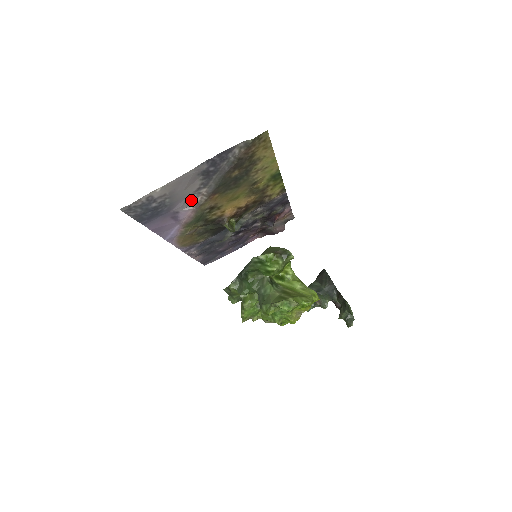
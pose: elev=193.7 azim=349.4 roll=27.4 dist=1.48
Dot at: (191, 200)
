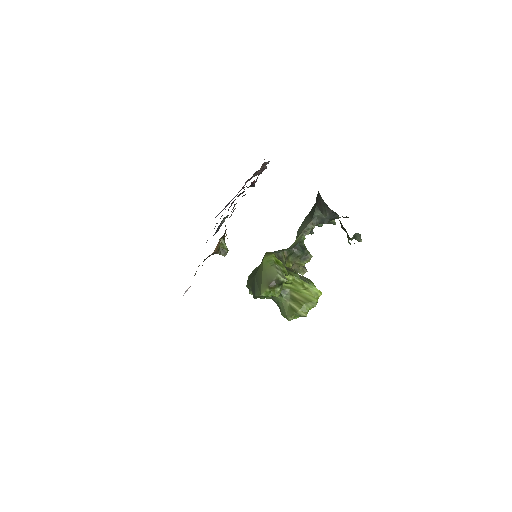
Dot at: occluded
